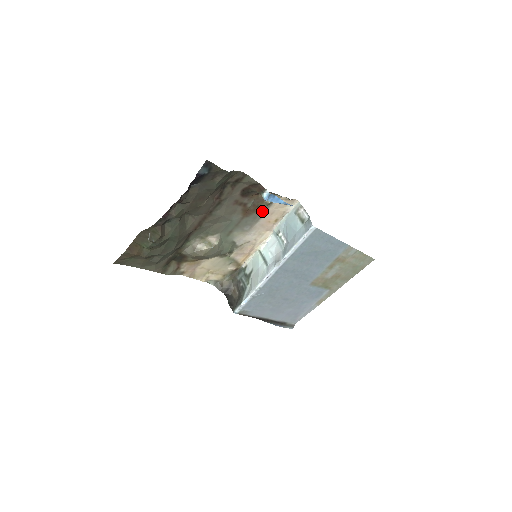
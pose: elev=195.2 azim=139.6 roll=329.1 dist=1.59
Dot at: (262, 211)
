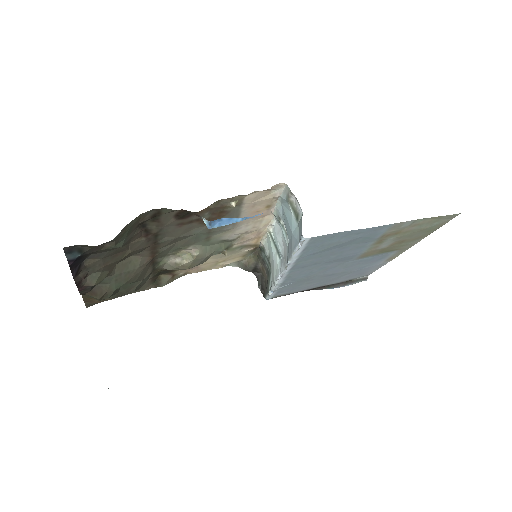
Dot at: (234, 211)
